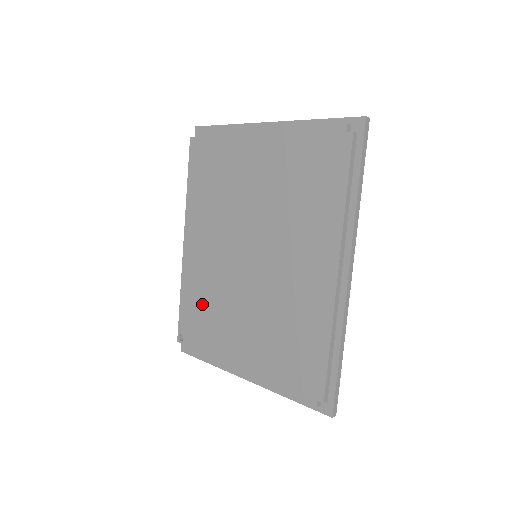
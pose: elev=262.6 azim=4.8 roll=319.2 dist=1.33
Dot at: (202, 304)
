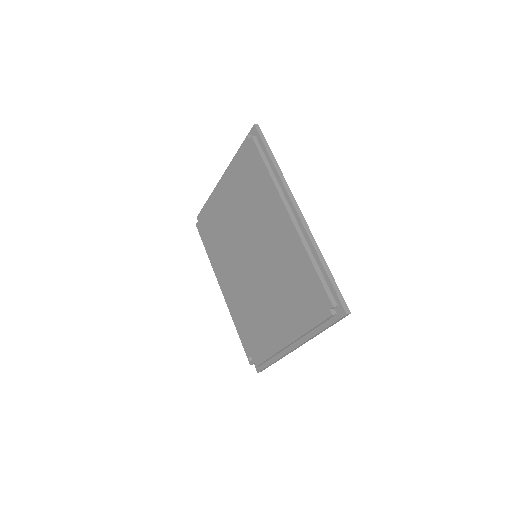
Dot at: (248, 320)
